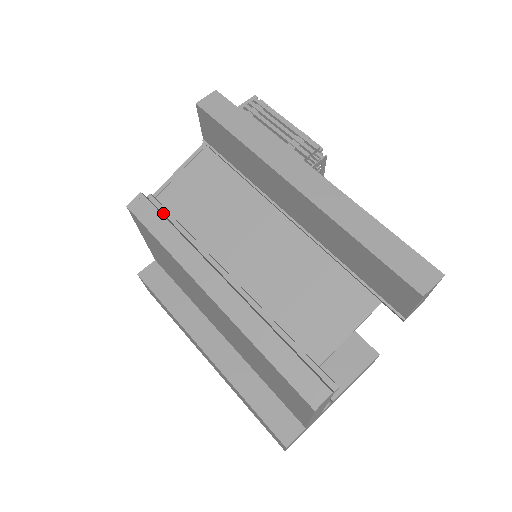
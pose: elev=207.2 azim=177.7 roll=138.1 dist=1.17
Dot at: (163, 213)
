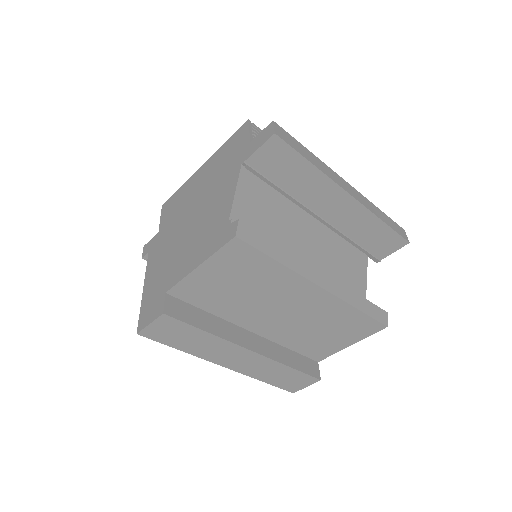
Dot at: occluded
